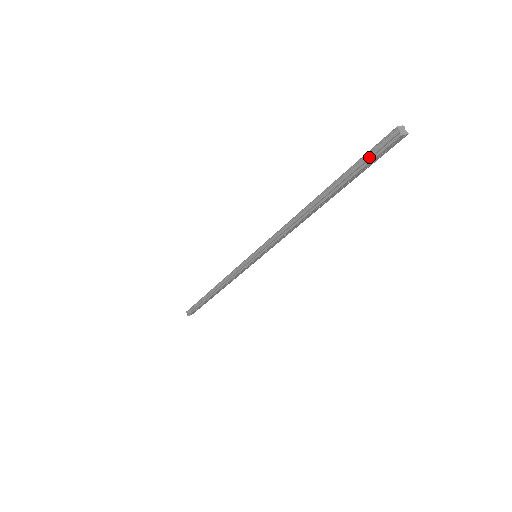
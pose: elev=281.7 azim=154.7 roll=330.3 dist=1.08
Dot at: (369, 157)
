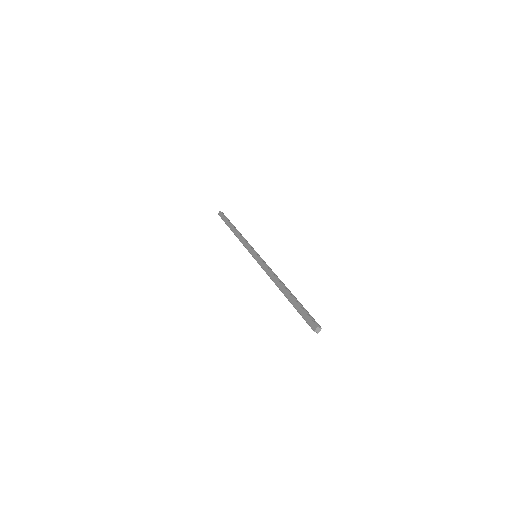
Dot at: (305, 318)
